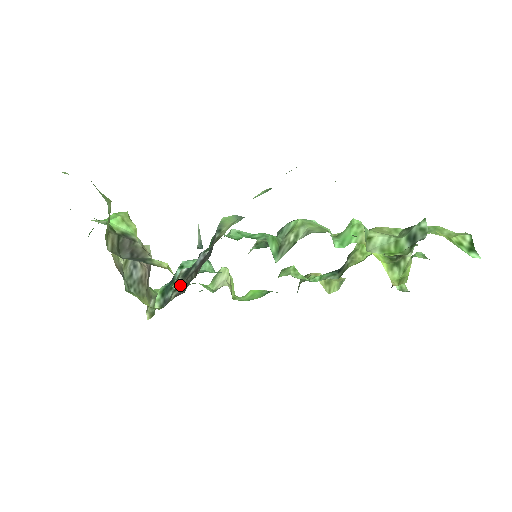
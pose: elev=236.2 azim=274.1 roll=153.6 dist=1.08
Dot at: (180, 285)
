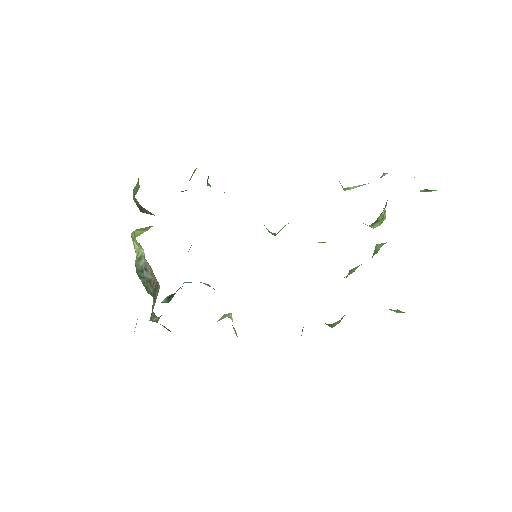
Dot at: occluded
